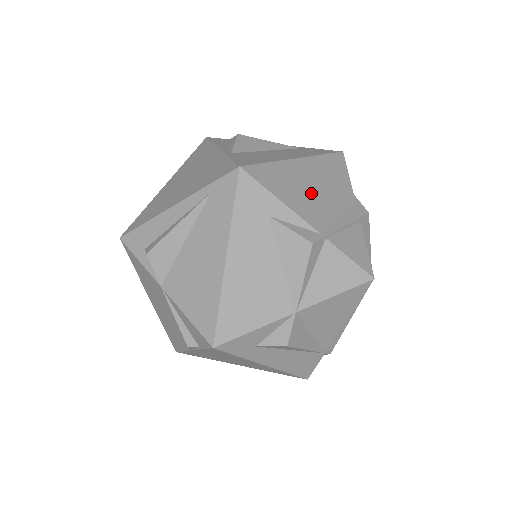
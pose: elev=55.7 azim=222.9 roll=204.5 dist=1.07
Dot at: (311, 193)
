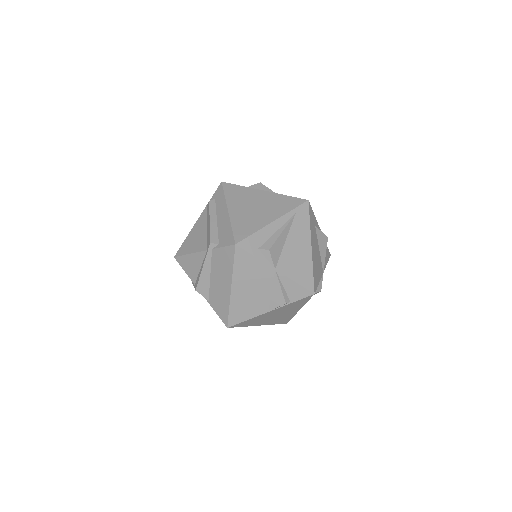
Dot at: occluded
